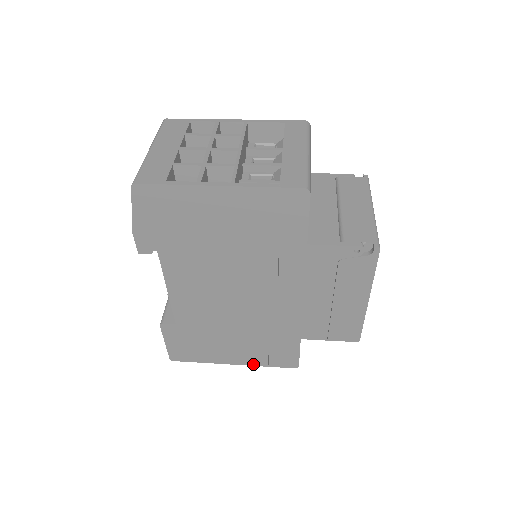
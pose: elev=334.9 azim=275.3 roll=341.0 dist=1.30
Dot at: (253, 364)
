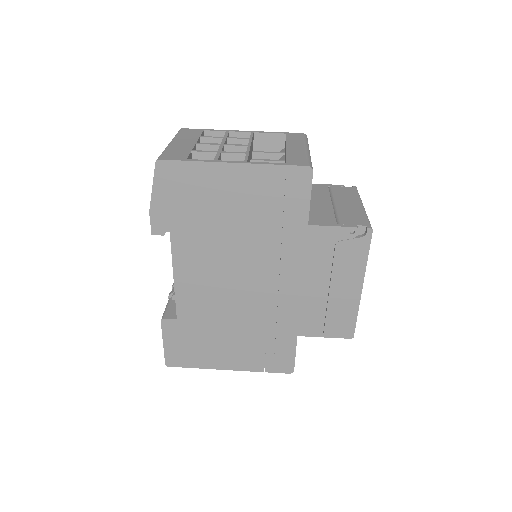
Dot at: (249, 369)
